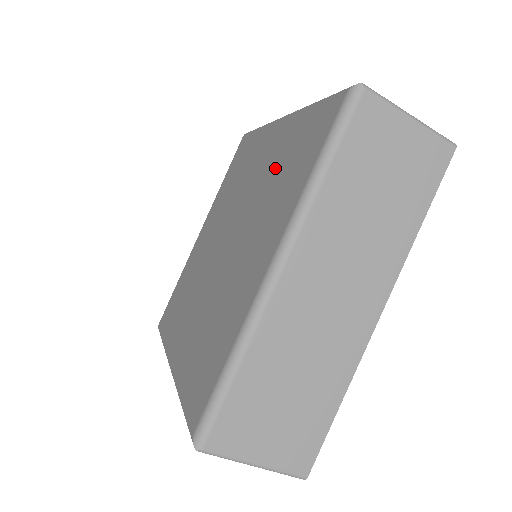
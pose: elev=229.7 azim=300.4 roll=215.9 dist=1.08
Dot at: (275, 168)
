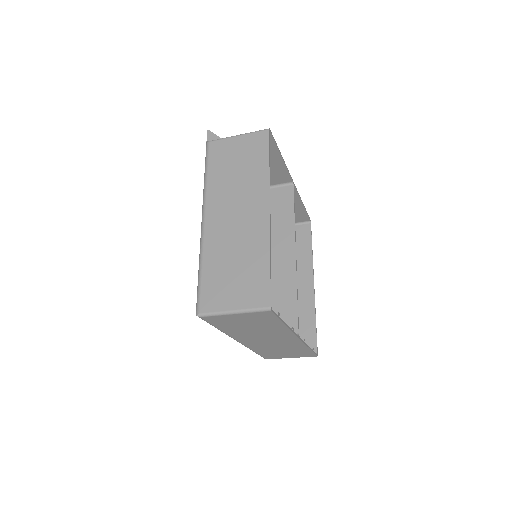
Dot at: occluded
